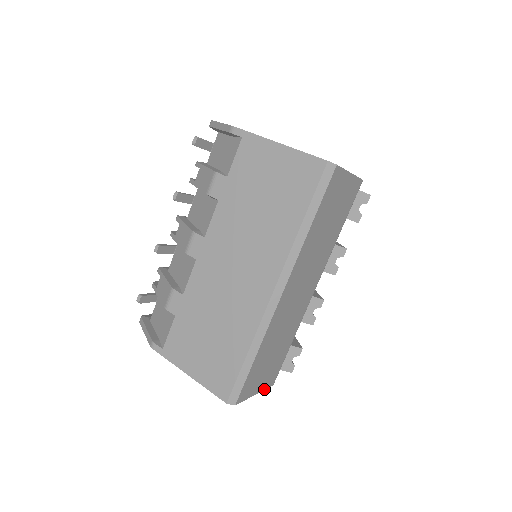
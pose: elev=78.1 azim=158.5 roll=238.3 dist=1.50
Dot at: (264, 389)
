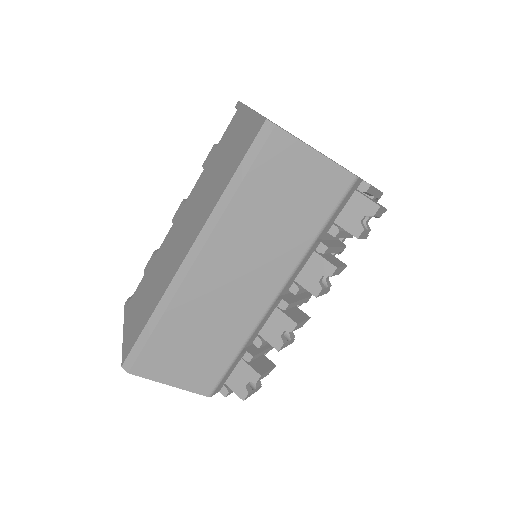
Dot at: (188, 390)
